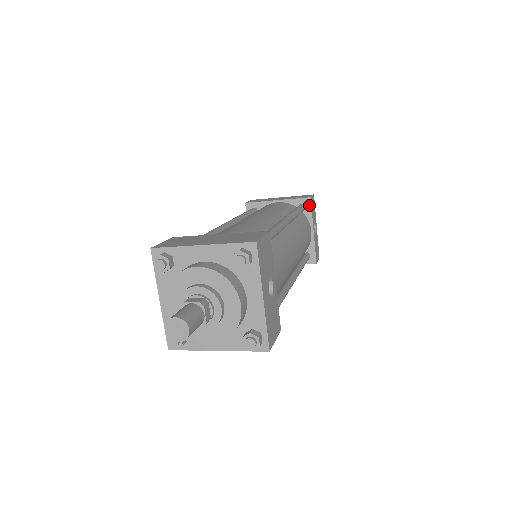
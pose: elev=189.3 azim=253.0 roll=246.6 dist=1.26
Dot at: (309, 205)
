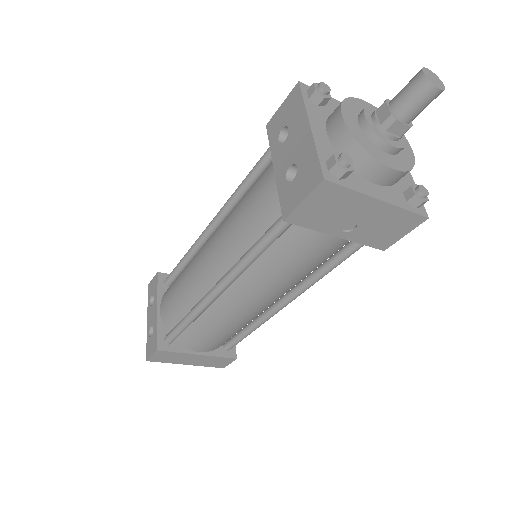
Dot at: occluded
